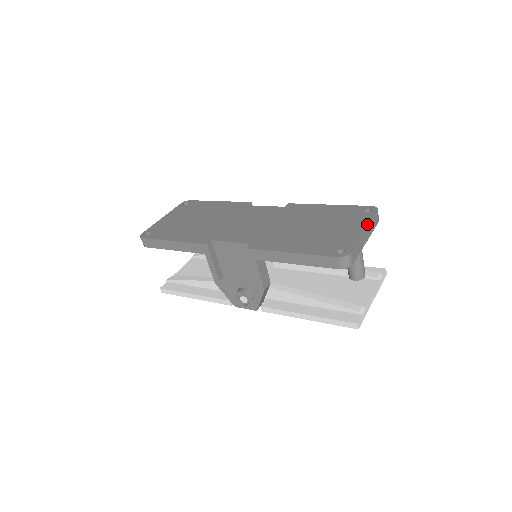
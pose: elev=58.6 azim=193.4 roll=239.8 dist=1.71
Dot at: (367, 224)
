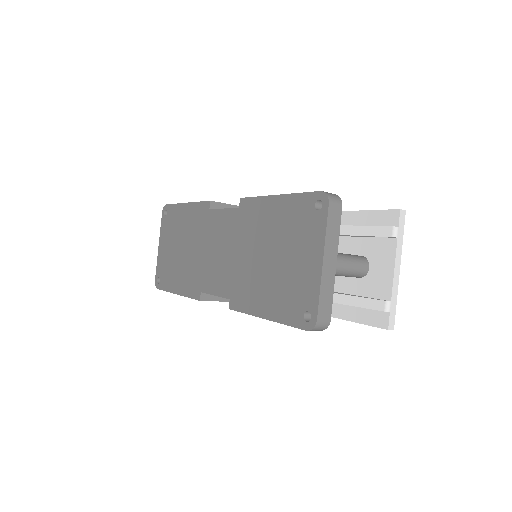
Dot at: (322, 246)
